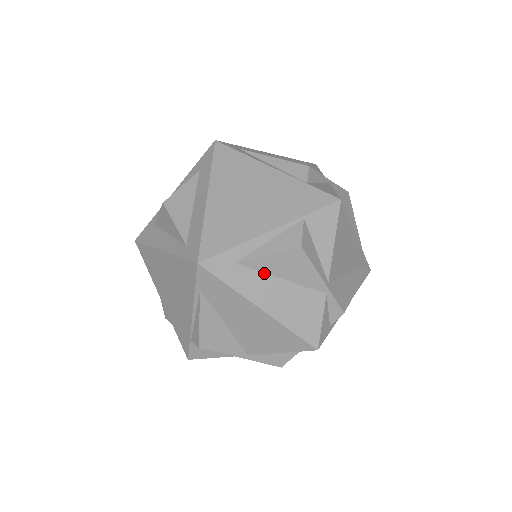
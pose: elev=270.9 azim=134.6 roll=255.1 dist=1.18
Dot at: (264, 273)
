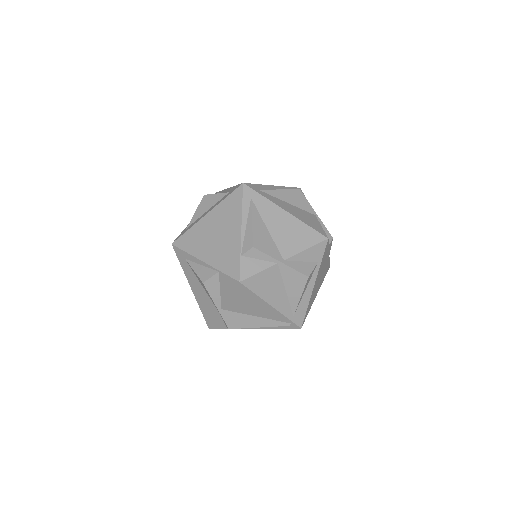
Dot at: (195, 275)
